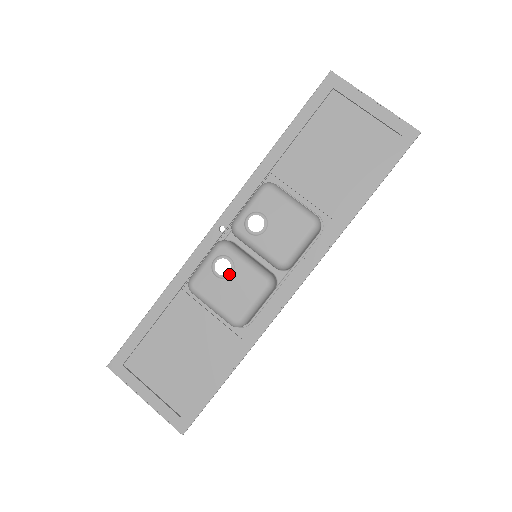
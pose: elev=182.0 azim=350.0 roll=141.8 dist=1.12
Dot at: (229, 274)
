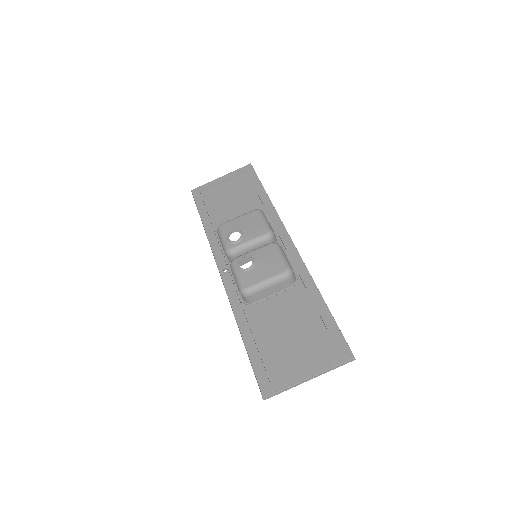
Dot at: (253, 261)
